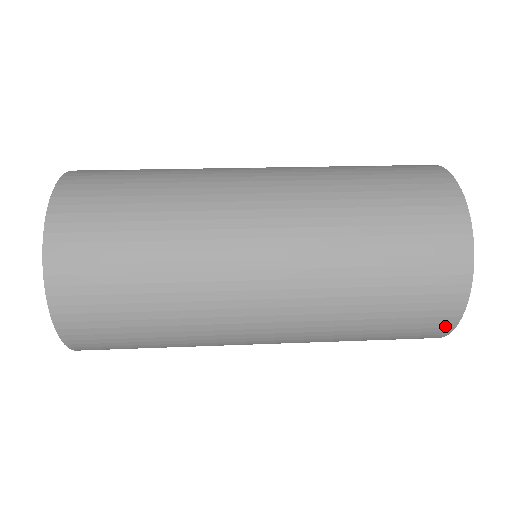
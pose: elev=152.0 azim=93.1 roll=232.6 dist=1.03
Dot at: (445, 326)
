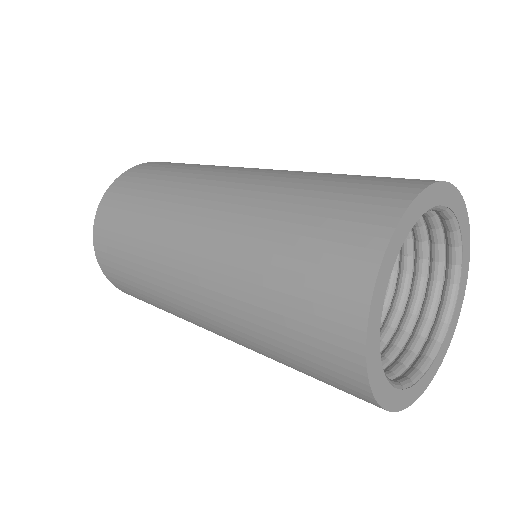
Dot at: (359, 284)
